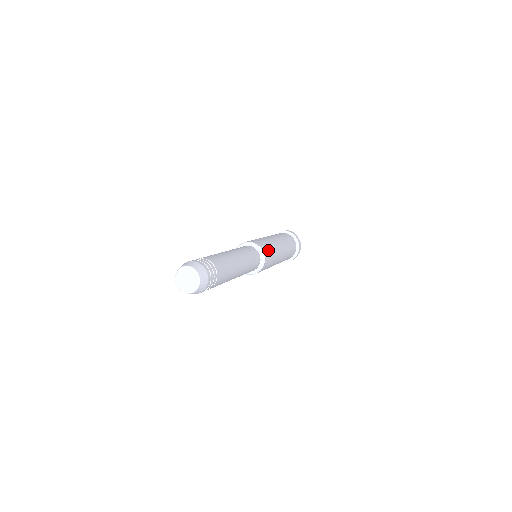
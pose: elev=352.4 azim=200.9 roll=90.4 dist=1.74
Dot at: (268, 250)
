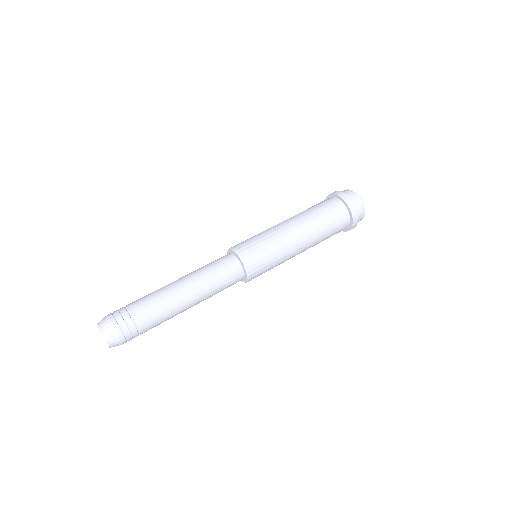
Dot at: (253, 248)
